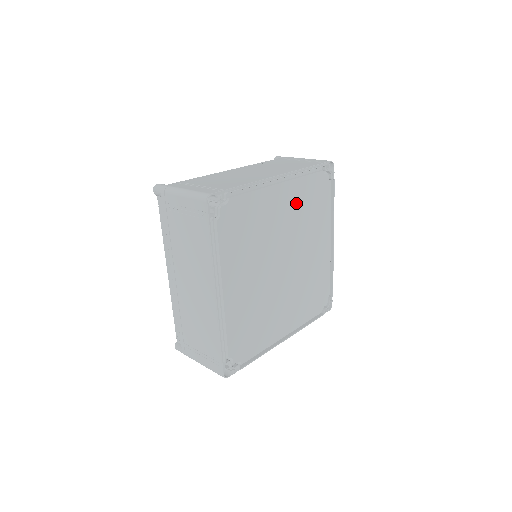
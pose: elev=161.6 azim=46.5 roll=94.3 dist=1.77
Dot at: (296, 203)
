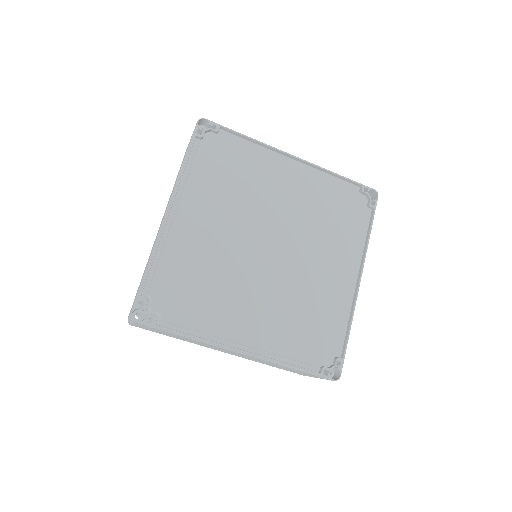
Dot at: (309, 195)
